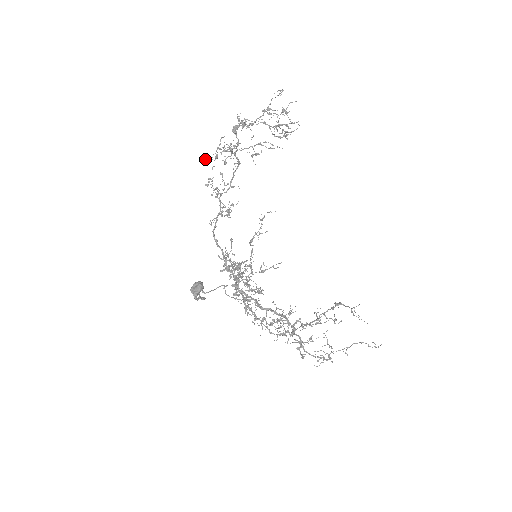
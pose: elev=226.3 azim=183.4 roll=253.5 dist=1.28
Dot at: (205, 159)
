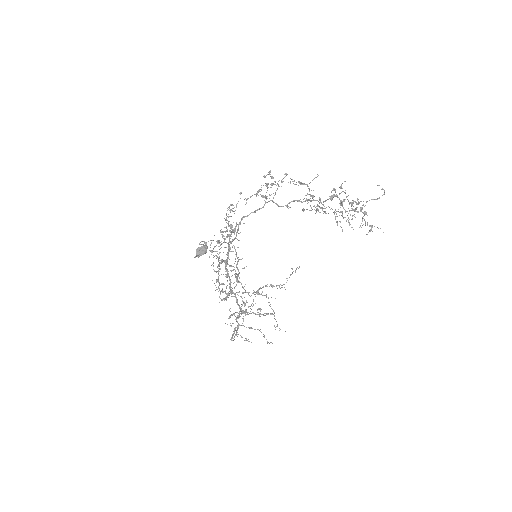
Dot at: (292, 179)
